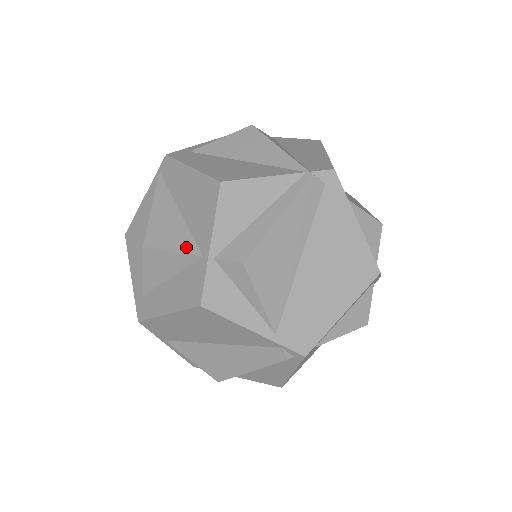
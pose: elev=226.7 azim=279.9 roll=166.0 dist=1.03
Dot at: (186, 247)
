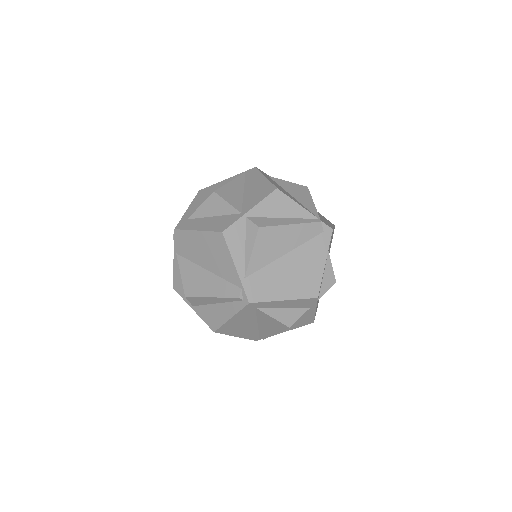
Dot at: (236, 205)
